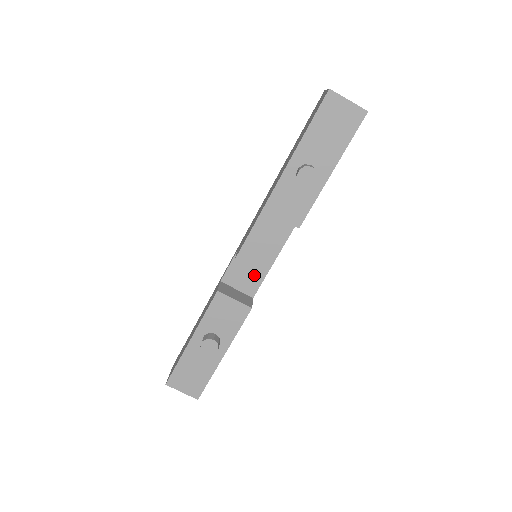
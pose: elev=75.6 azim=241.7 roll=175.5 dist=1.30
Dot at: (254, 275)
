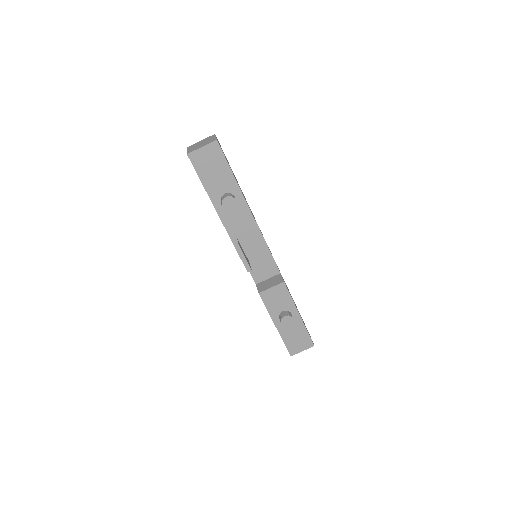
Dot at: (267, 264)
